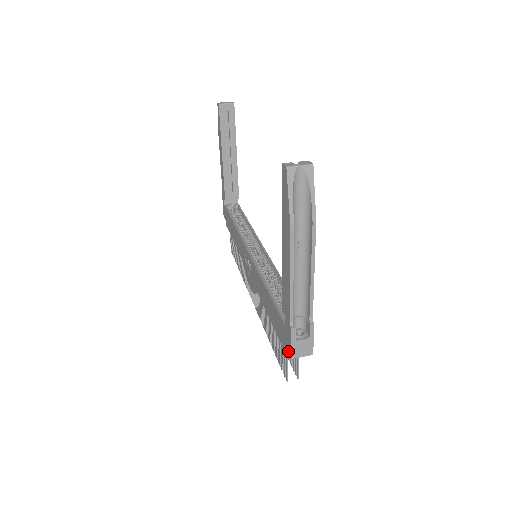
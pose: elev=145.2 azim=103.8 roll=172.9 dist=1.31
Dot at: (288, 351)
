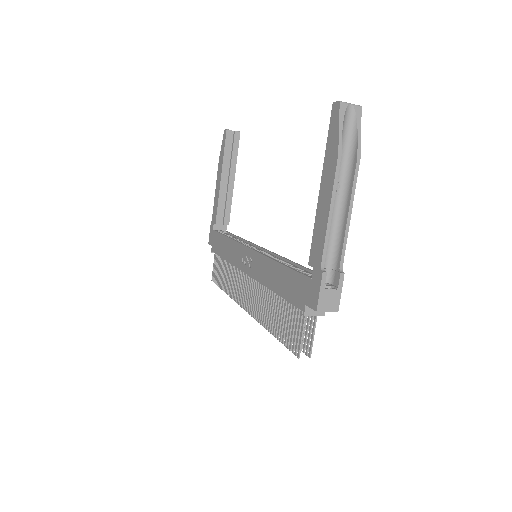
Dot at: (313, 305)
